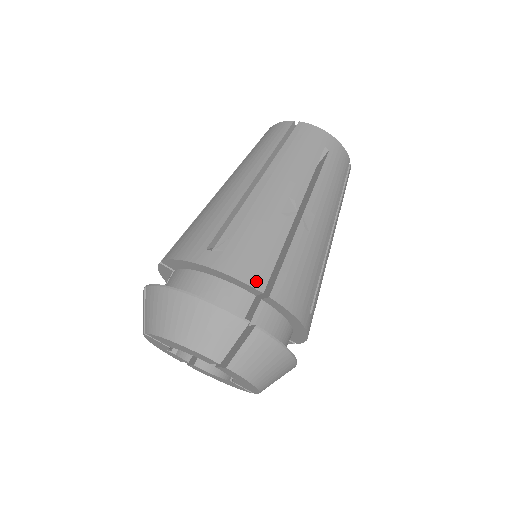
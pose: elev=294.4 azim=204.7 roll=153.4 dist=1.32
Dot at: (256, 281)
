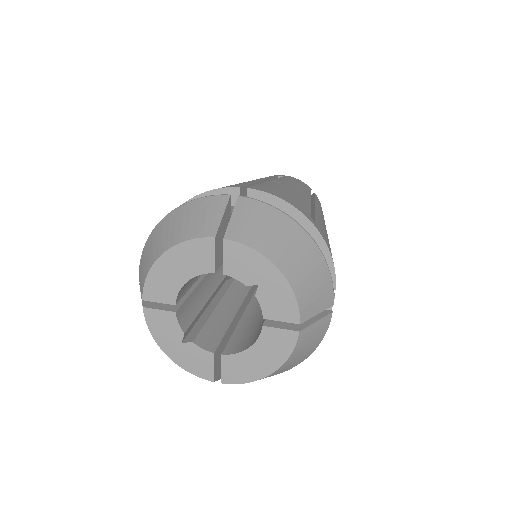
Dot at: (230, 187)
